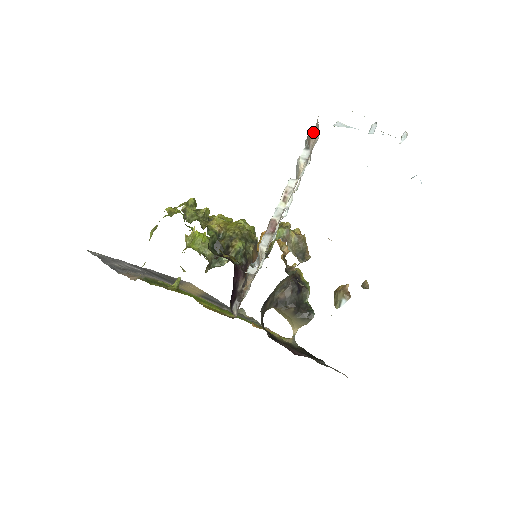
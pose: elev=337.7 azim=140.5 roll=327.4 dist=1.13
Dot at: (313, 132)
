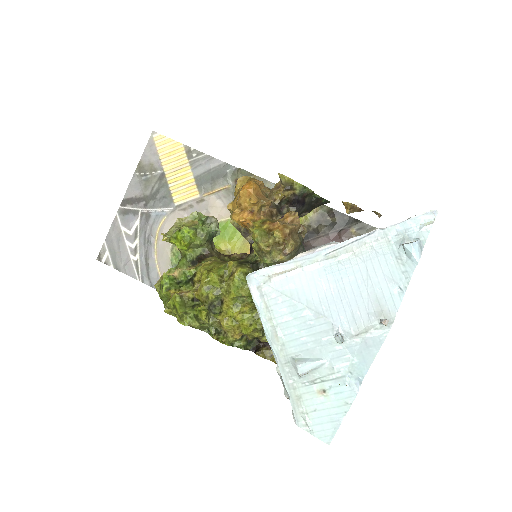
Dot at: occluded
